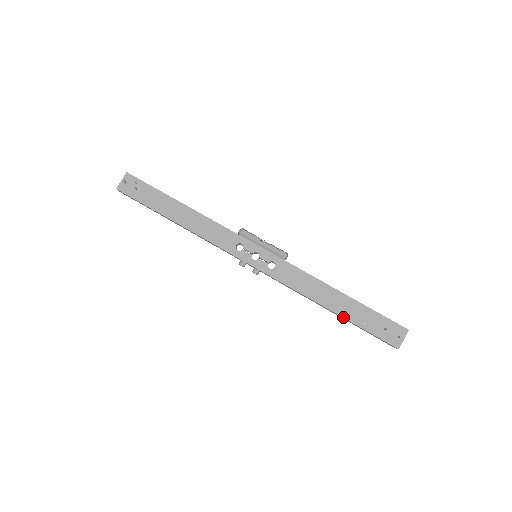
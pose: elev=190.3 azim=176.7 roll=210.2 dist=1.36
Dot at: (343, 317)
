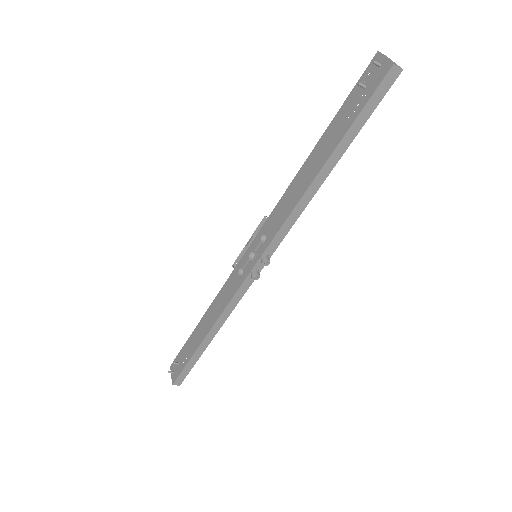
Dot at: (333, 151)
